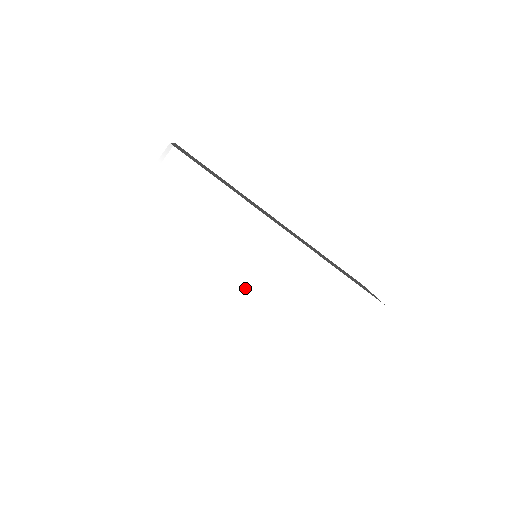
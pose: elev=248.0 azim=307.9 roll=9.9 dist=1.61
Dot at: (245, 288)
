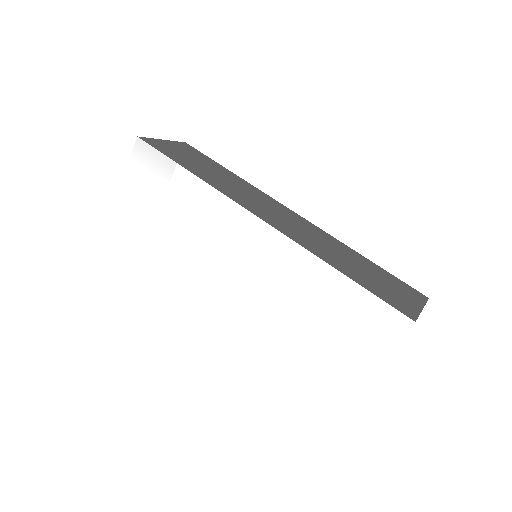
Dot at: (225, 292)
